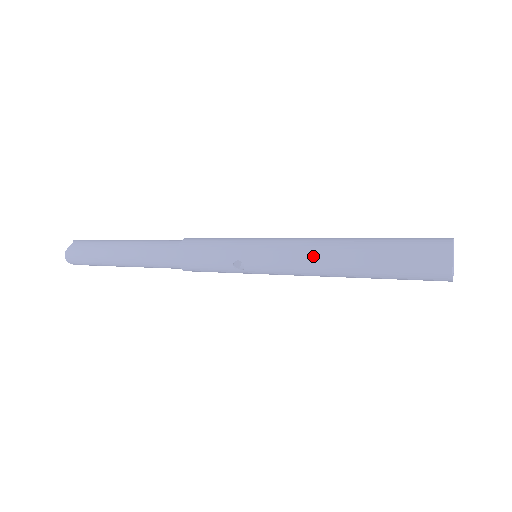
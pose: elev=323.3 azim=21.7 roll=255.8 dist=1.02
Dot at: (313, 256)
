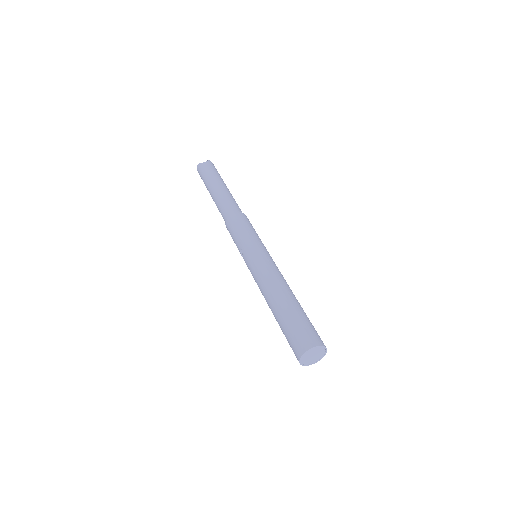
Dot at: (265, 284)
